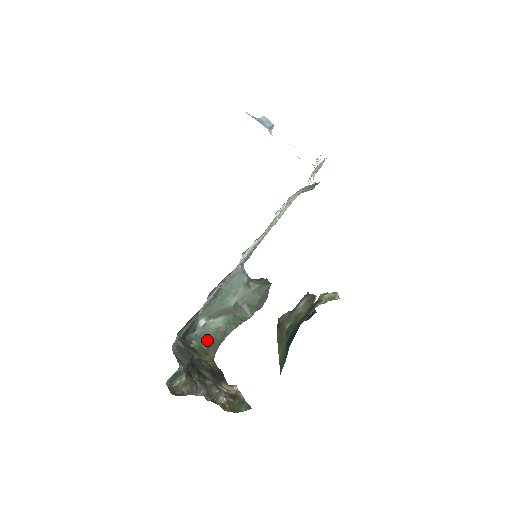
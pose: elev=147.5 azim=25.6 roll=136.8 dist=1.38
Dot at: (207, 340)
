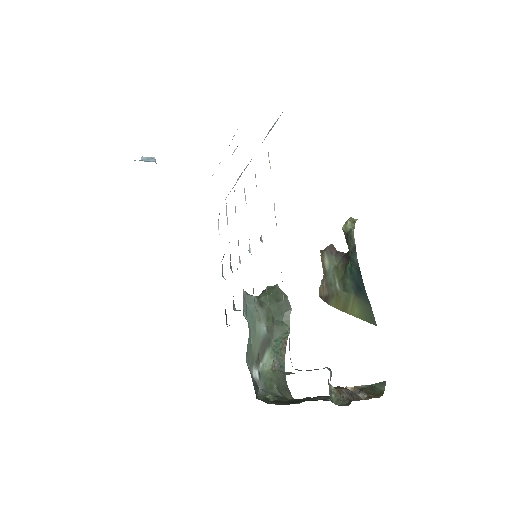
Dot at: (274, 387)
